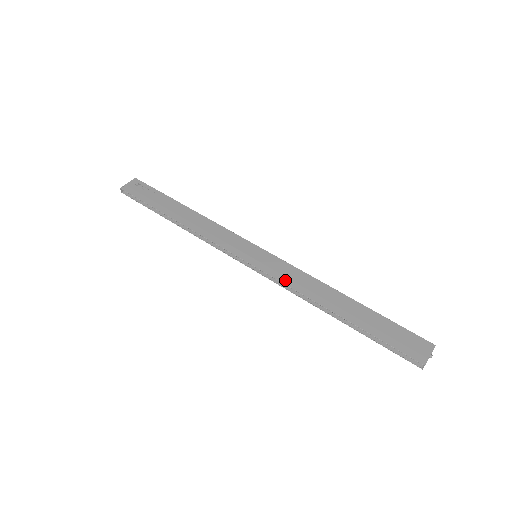
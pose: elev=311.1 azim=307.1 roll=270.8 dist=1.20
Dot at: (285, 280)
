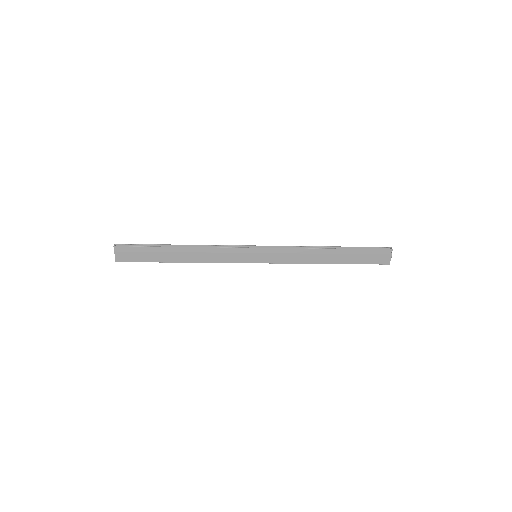
Dot at: occluded
